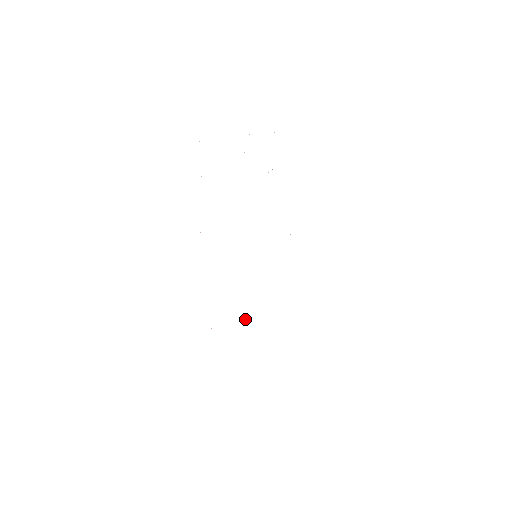
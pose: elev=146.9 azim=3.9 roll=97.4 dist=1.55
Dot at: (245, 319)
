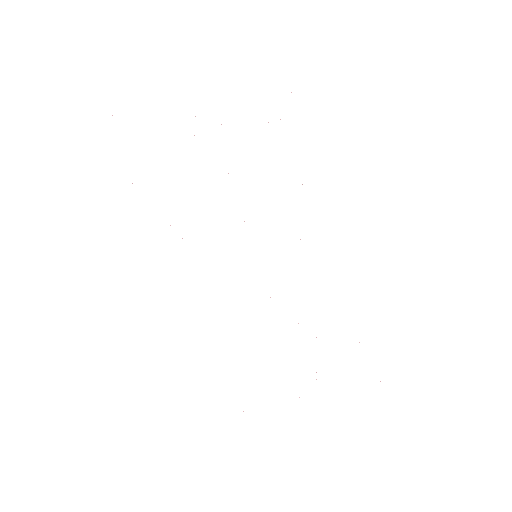
Dot at: occluded
